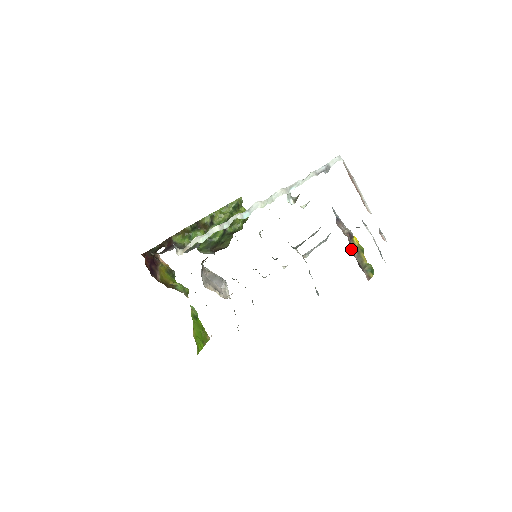
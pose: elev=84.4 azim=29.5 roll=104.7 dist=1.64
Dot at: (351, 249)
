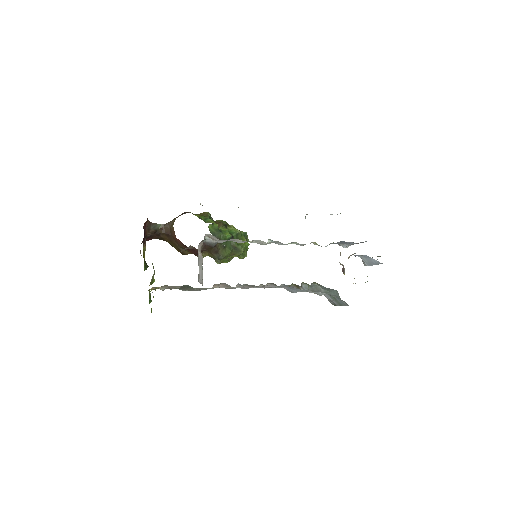
Dot at: occluded
